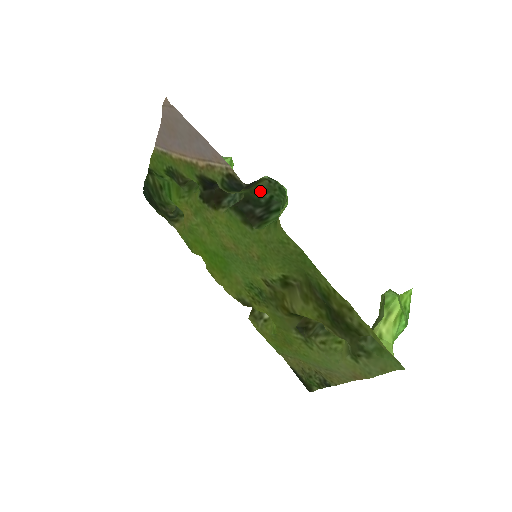
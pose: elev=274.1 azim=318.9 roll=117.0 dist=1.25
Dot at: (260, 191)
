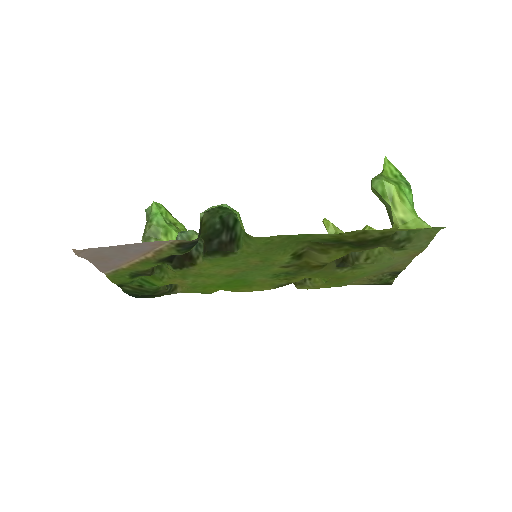
Dot at: (209, 224)
